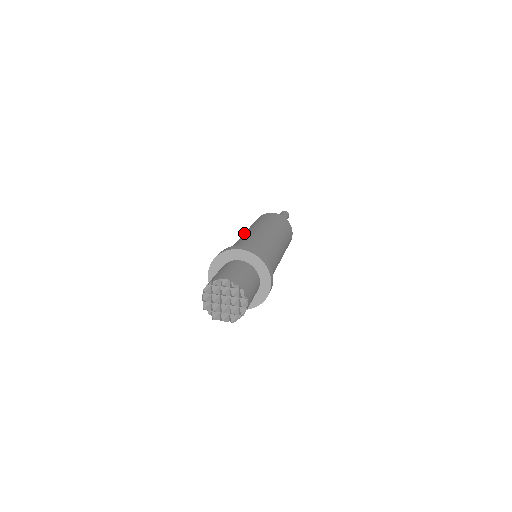
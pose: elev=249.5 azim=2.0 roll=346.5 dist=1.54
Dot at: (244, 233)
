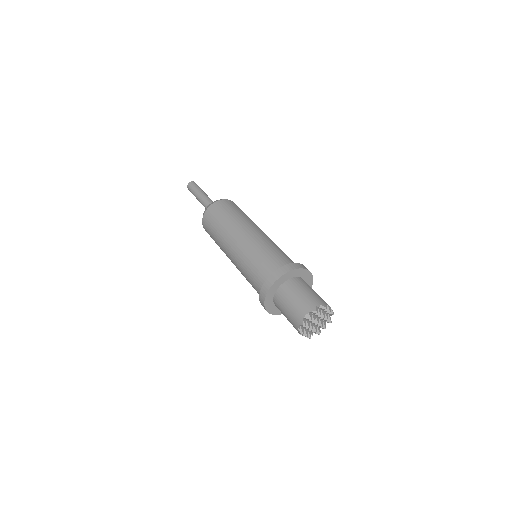
Dot at: (252, 230)
